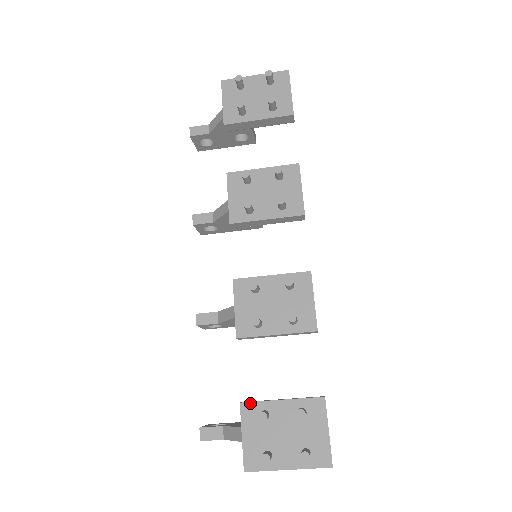
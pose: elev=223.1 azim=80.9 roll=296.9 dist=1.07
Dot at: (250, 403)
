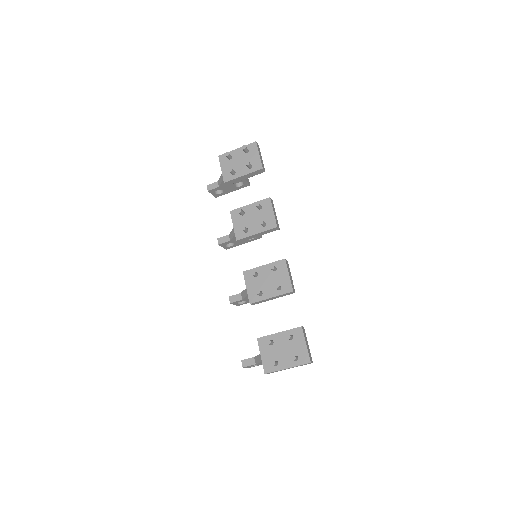
Dot at: (262, 337)
